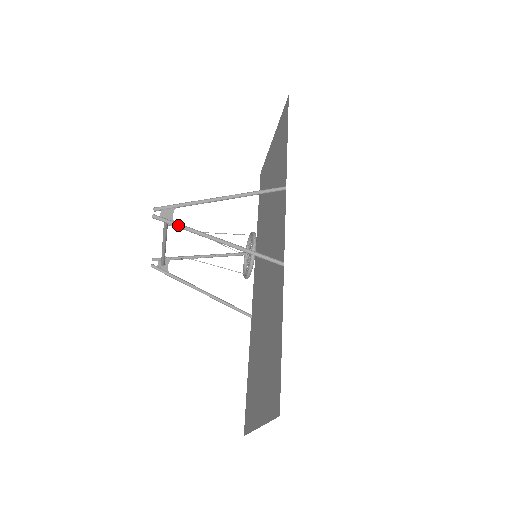
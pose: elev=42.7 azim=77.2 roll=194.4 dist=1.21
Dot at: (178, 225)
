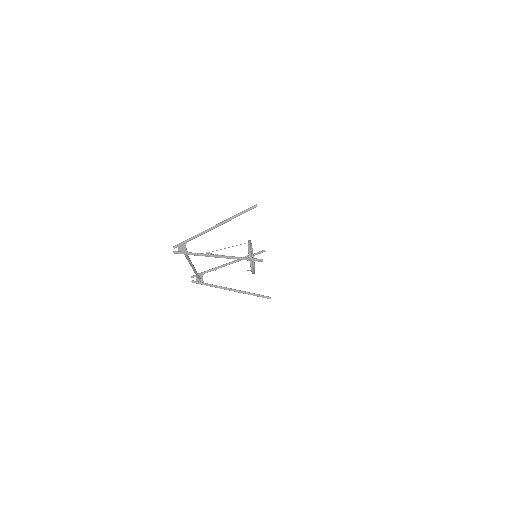
Dot at: (190, 254)
